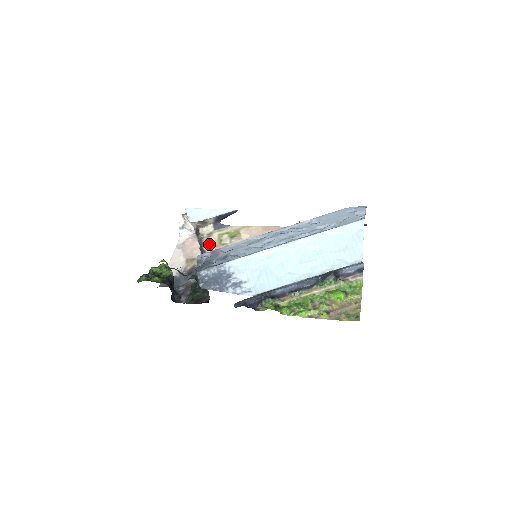
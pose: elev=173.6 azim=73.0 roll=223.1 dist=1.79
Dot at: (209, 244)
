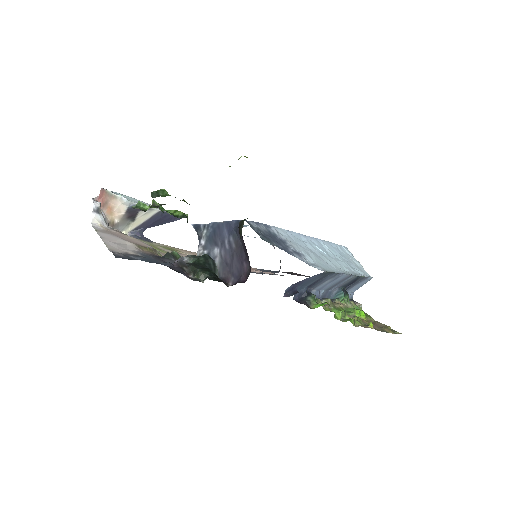
Dot at: occluded
